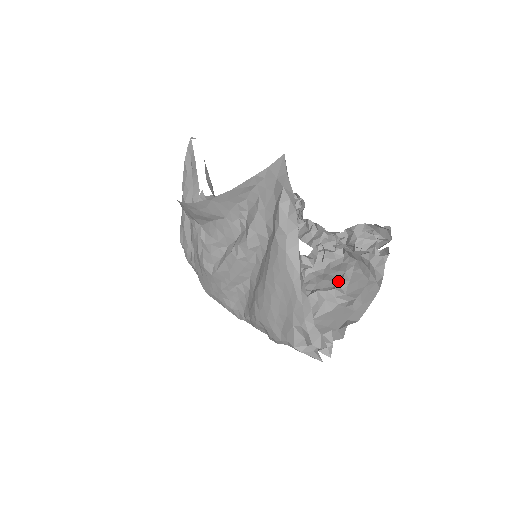
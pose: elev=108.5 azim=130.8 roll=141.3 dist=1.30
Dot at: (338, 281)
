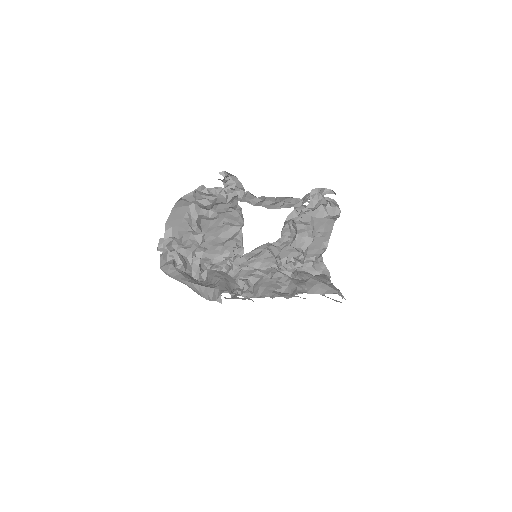
Dot at: (308, 229)
